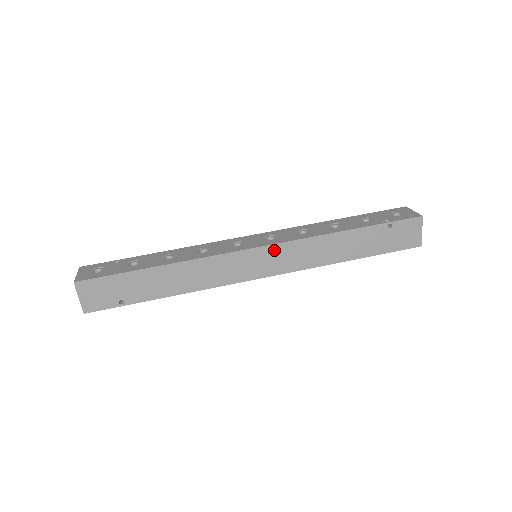
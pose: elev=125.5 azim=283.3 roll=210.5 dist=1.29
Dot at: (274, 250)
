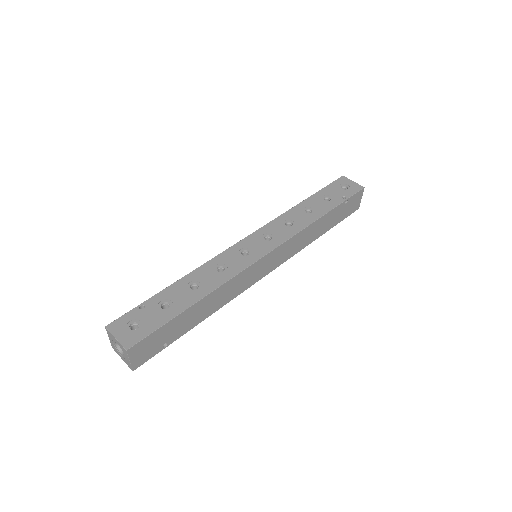
Dot at: (278, 250)
